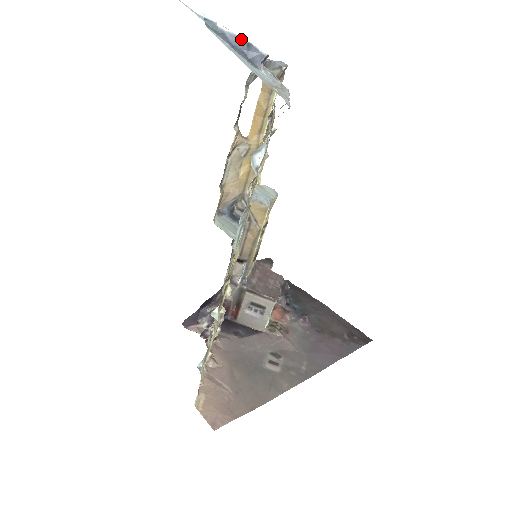
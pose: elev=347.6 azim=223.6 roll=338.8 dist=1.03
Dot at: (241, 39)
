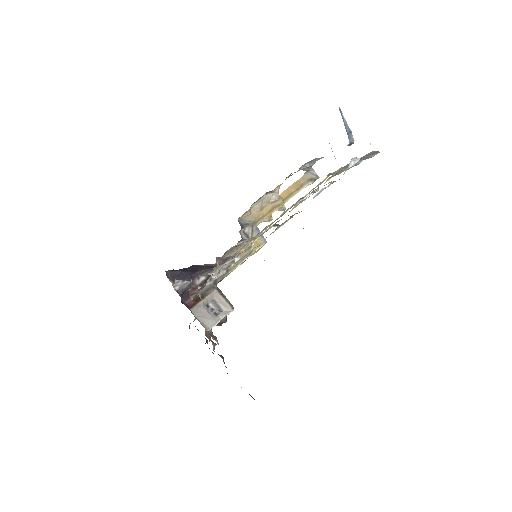
Dot at: occluded
